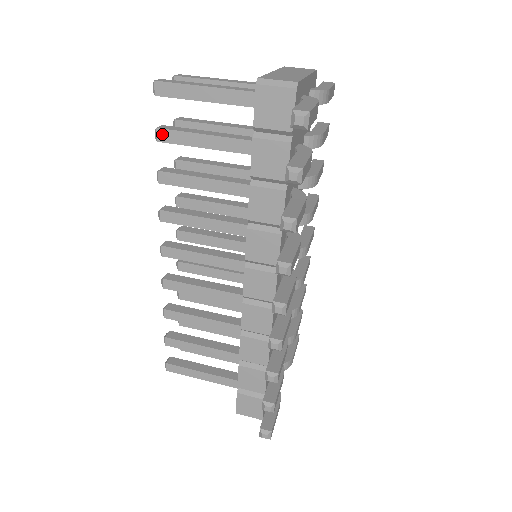
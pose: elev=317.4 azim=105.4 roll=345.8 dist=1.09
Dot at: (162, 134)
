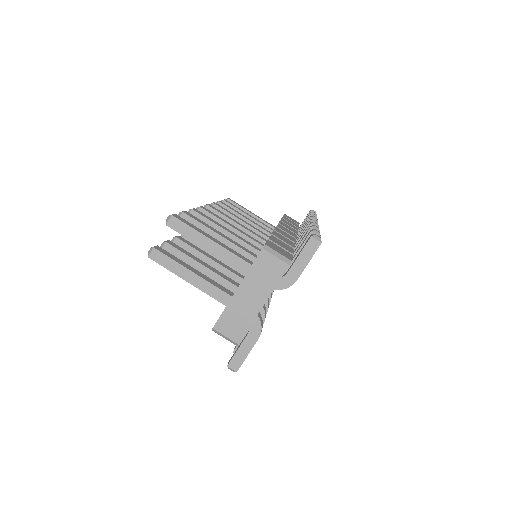
Dot at: occluded
